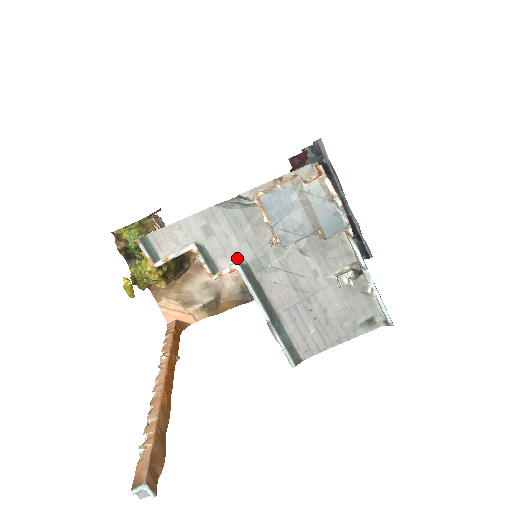
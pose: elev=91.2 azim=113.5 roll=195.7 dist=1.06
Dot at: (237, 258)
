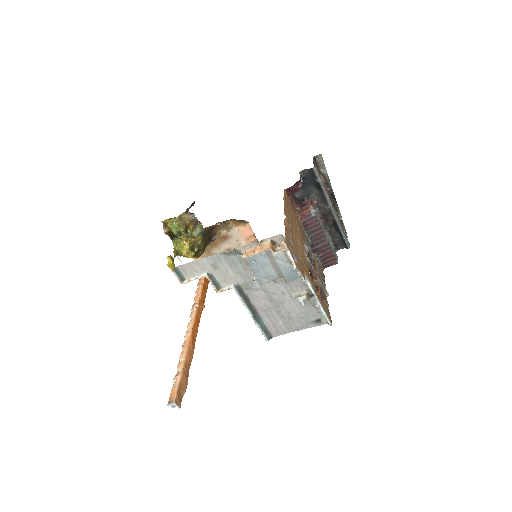
Dot at: (233, 282)
